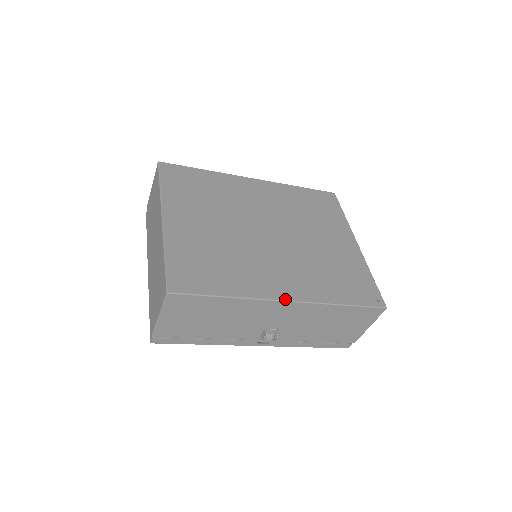
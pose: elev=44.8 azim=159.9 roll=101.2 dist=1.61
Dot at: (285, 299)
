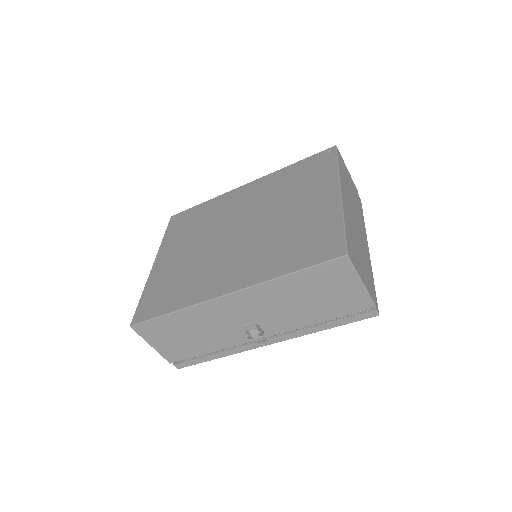
Dot at: (224, 294)
